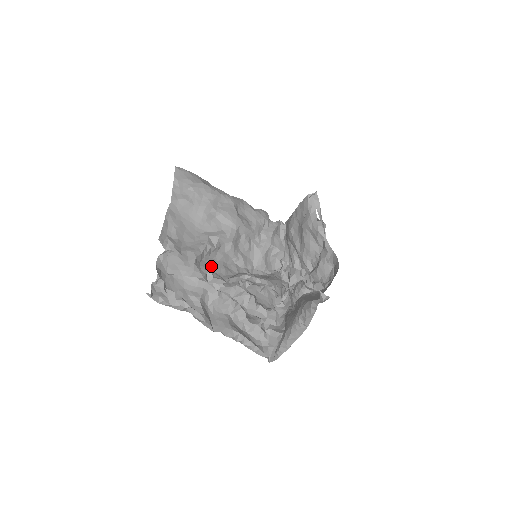
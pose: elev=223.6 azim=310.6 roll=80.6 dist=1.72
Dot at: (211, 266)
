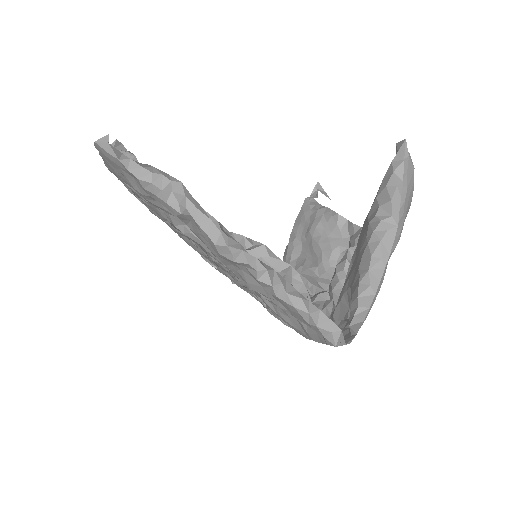
Dot at: occluded
